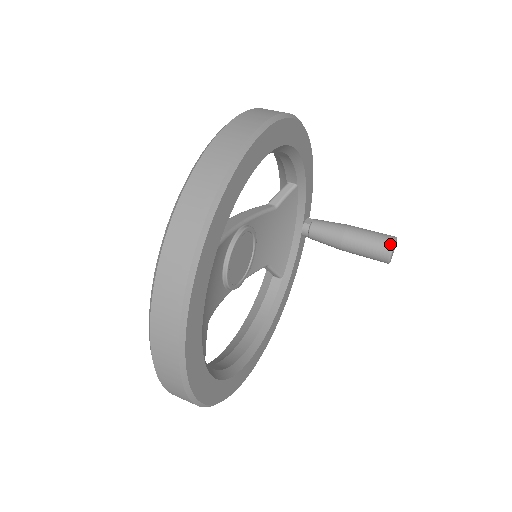
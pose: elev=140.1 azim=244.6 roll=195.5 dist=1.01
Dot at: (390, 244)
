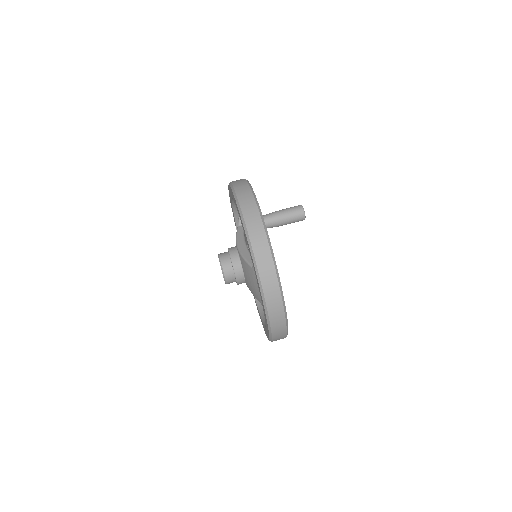
Dot at: (302, 211)
